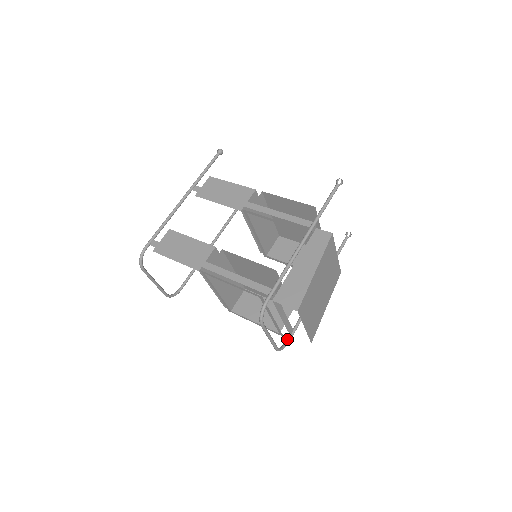
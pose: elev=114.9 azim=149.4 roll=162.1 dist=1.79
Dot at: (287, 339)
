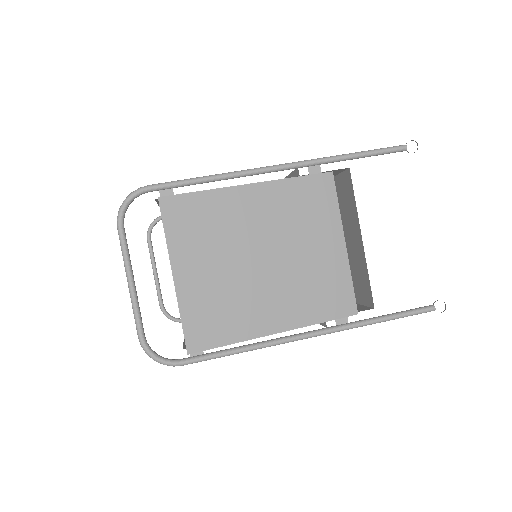
Dot at: occluded
